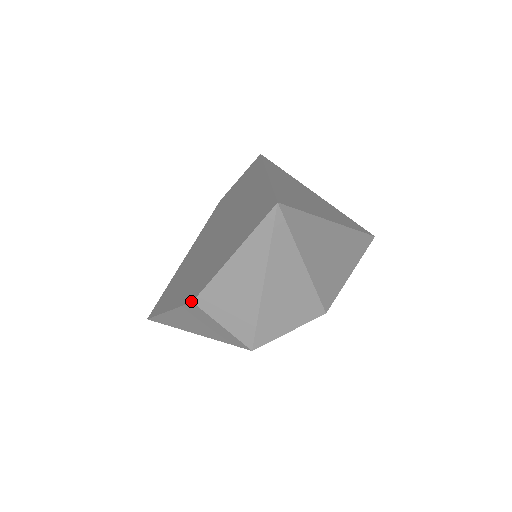
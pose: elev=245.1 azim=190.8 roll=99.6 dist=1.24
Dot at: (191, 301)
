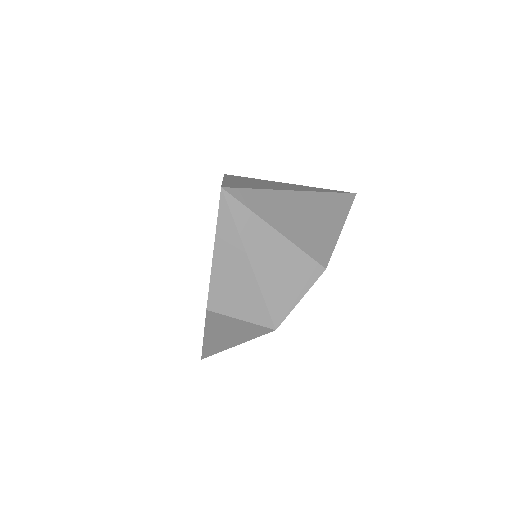
Dot at: (206, 310)
